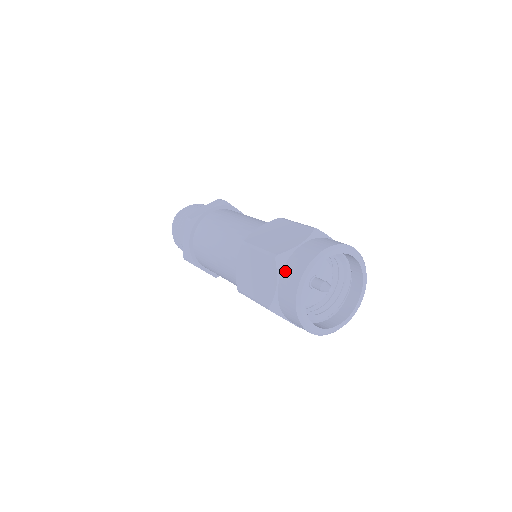
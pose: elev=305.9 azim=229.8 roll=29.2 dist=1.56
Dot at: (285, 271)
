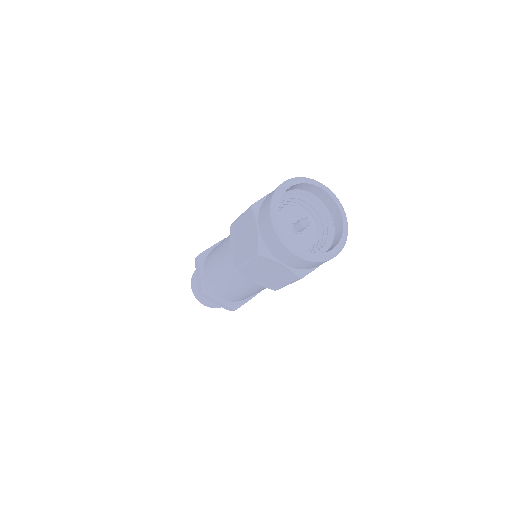
Dot at: (260, 211)
